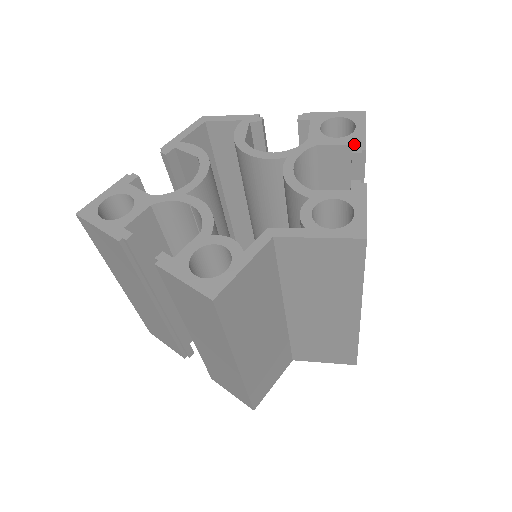
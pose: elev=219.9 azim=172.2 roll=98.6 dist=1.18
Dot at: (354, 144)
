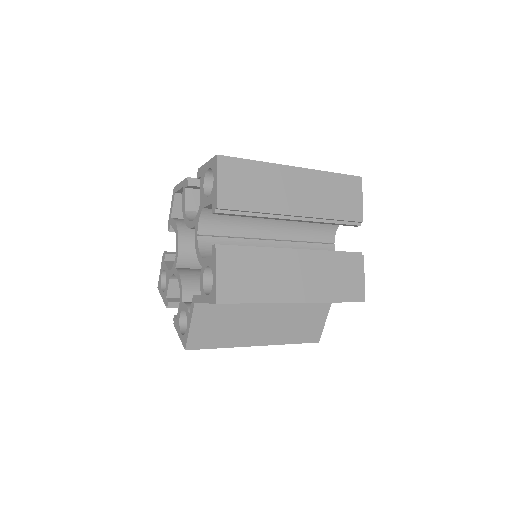
Dot at: (213, 203)
